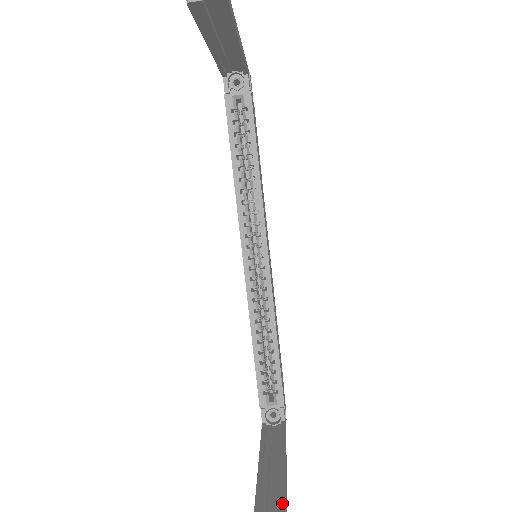
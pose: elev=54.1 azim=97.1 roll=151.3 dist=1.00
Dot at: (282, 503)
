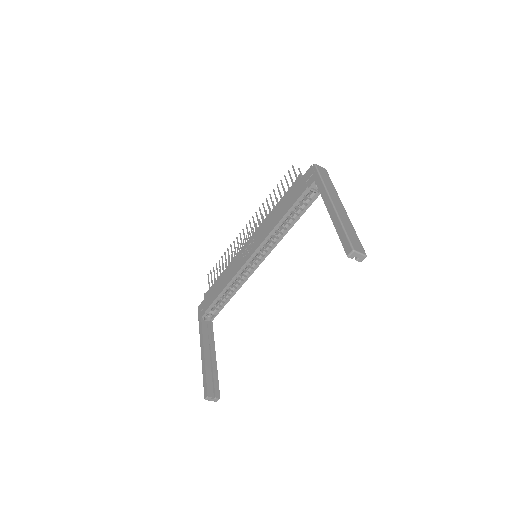
Dot at: (217, 379)
